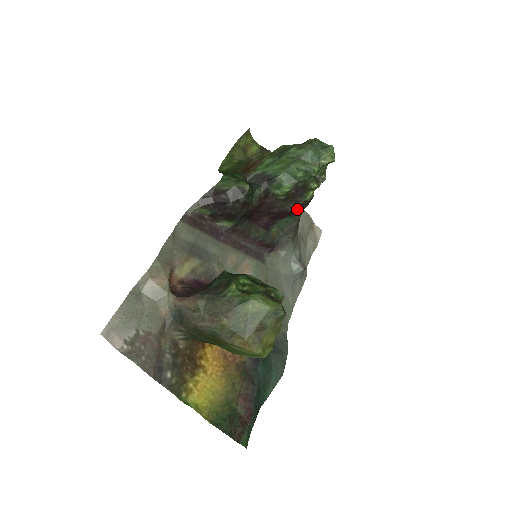
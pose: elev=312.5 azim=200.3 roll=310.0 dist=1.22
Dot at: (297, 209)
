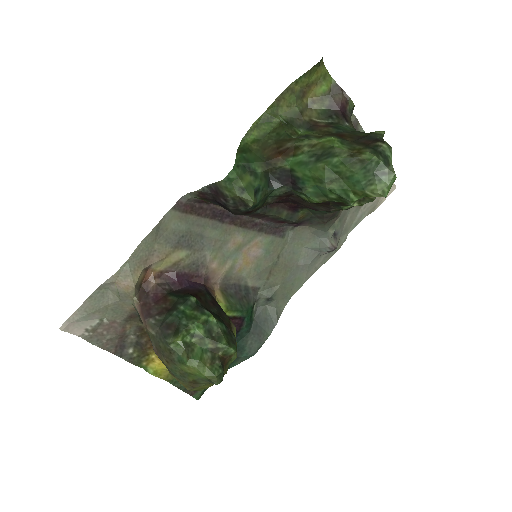
Dot at: (331, 210)
